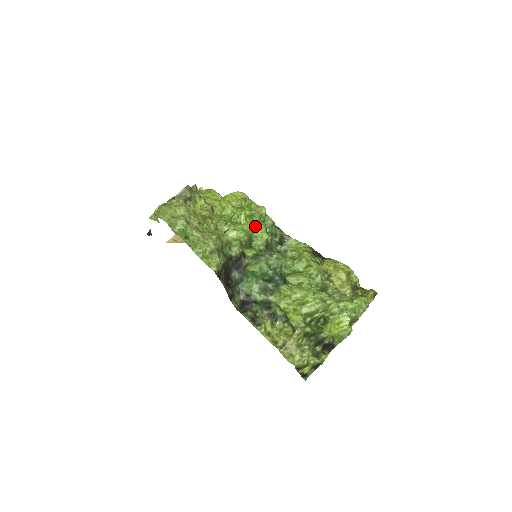
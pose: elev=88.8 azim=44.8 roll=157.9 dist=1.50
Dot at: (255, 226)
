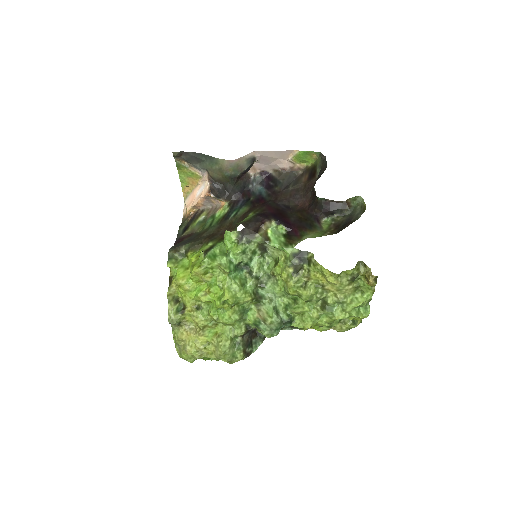
Dot at: (234, 304)
